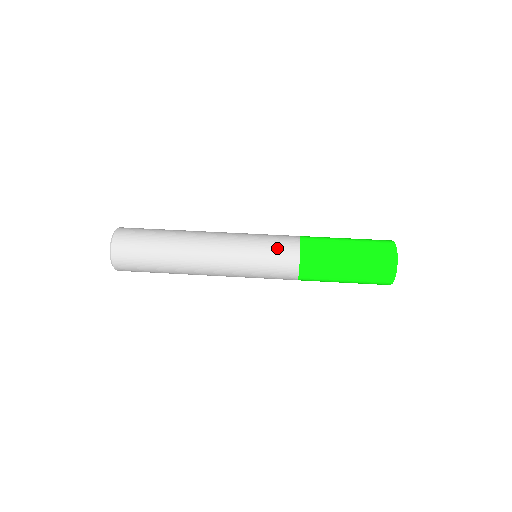
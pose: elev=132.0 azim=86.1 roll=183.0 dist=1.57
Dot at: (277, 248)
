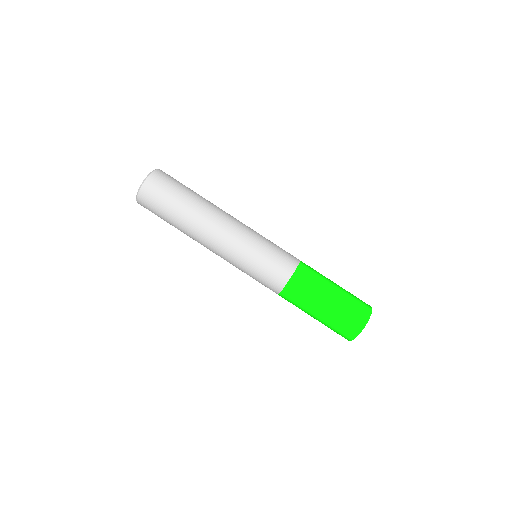
Dot at: (265, 278)
